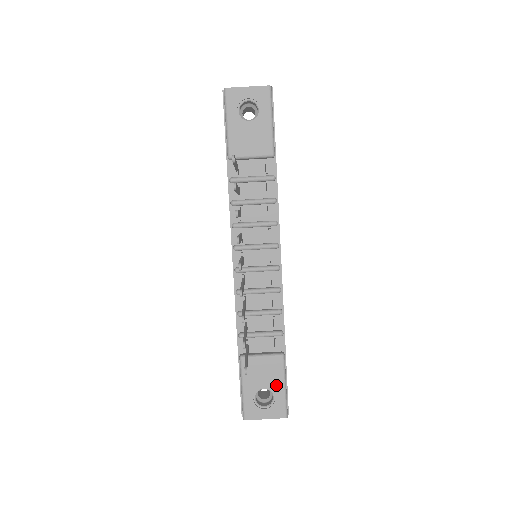
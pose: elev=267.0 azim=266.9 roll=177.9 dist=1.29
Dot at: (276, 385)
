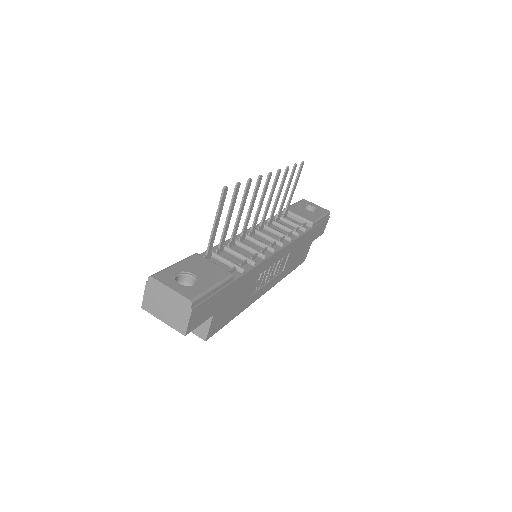
Dot at: (207, 280)
